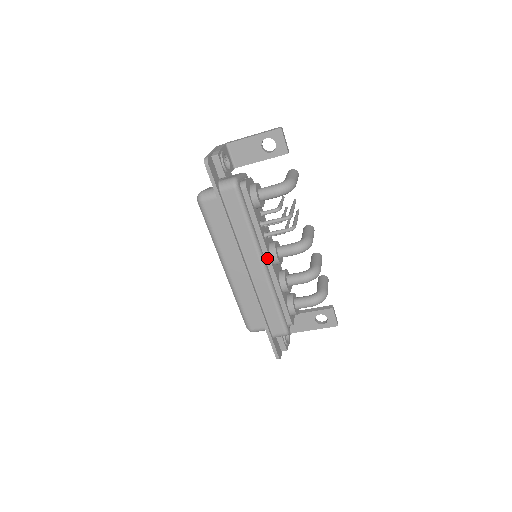
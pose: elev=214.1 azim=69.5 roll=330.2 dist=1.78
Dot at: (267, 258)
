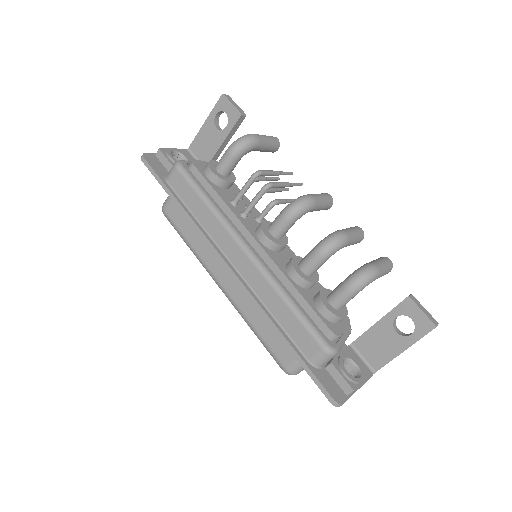
Dot at: (252, 241)
